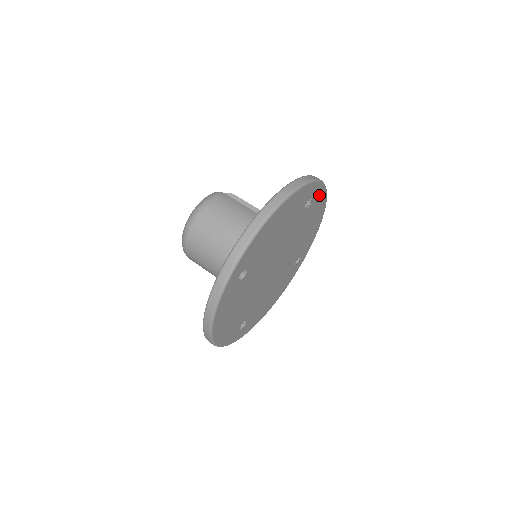
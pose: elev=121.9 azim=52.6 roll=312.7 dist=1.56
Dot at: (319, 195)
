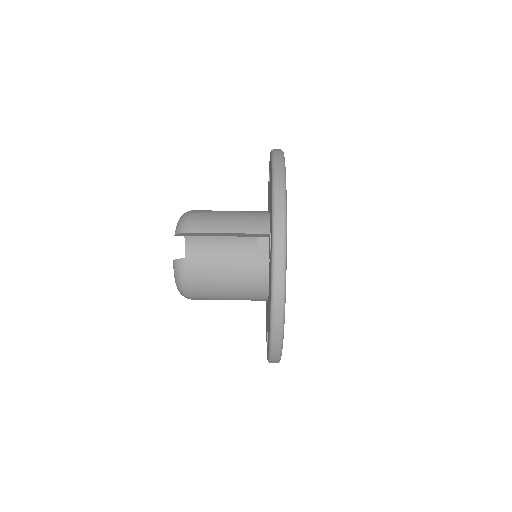
Dot at: occluded
